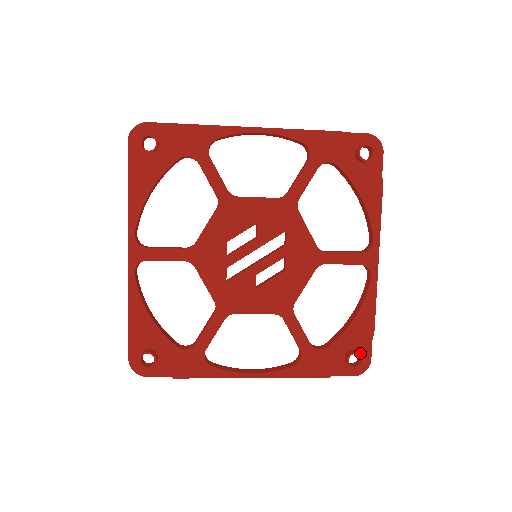
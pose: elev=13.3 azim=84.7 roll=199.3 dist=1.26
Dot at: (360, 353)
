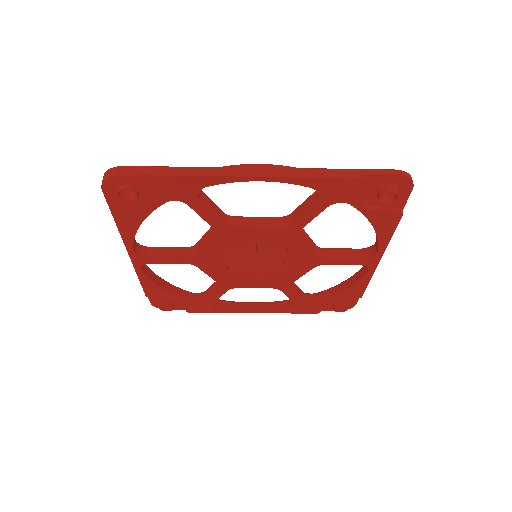
Dot at: (347, 302)
